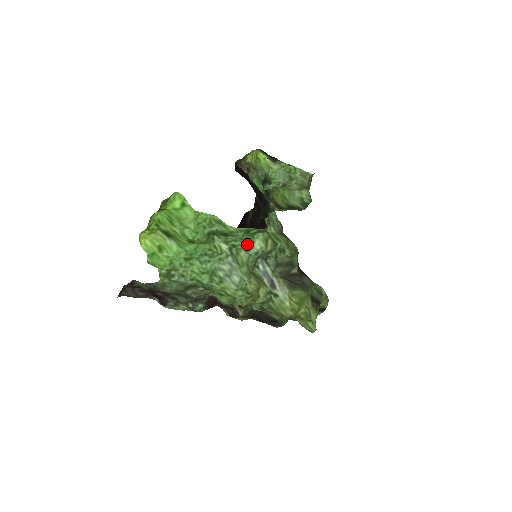
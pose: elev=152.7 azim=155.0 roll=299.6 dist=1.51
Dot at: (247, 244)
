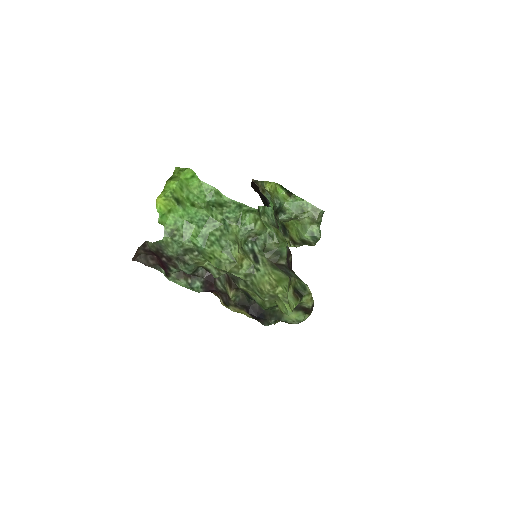
Dot at: (239, 219)
